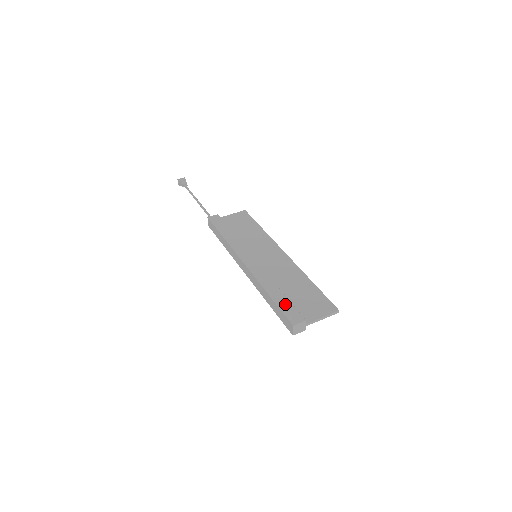
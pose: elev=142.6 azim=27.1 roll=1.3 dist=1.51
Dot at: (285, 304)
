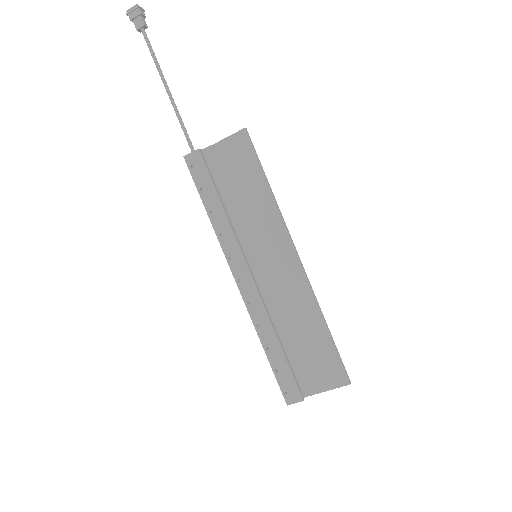
Dot at: (282, 370)
